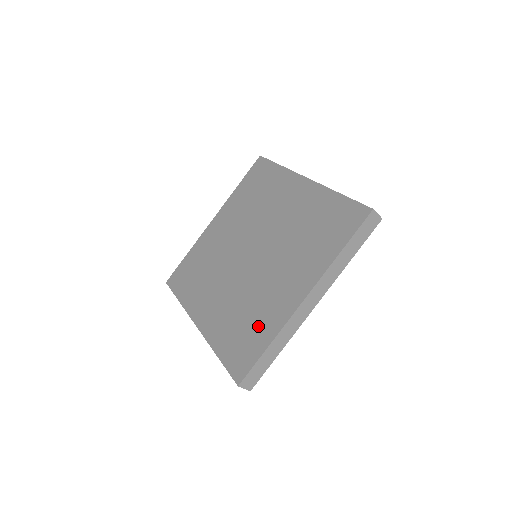
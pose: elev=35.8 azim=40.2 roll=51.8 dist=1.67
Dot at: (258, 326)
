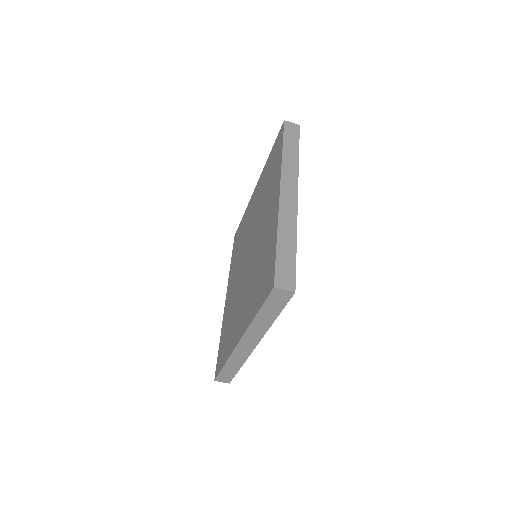
Dot at: (228, 339)
